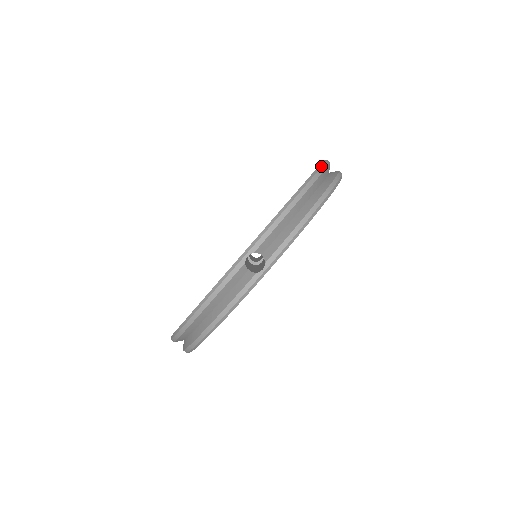
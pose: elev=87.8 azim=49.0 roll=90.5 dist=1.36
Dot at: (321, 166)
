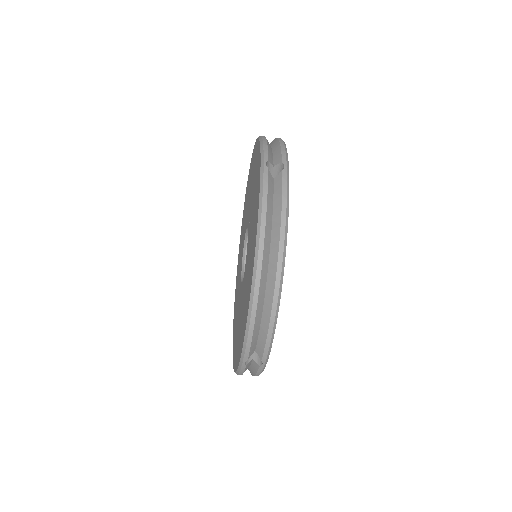
Dot at: (258, 238)
